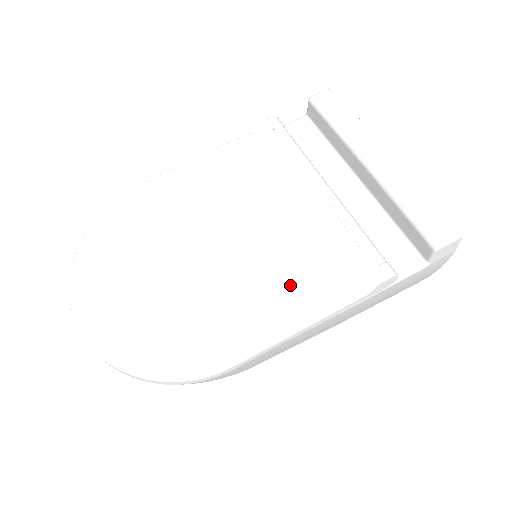
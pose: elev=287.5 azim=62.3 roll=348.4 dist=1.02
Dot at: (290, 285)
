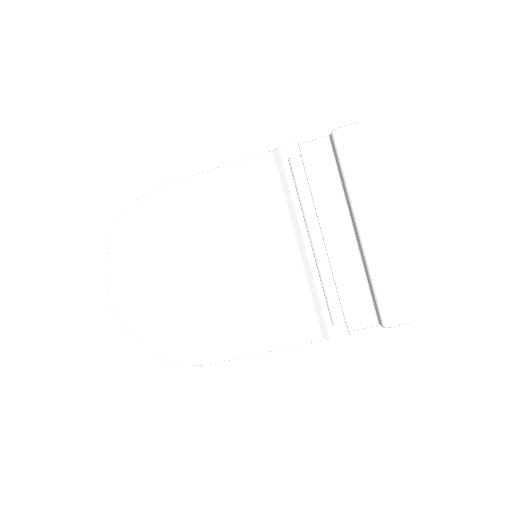
Dot at: (266, 317)
